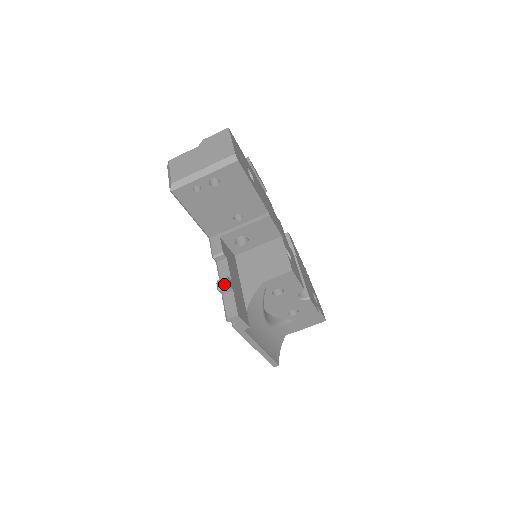
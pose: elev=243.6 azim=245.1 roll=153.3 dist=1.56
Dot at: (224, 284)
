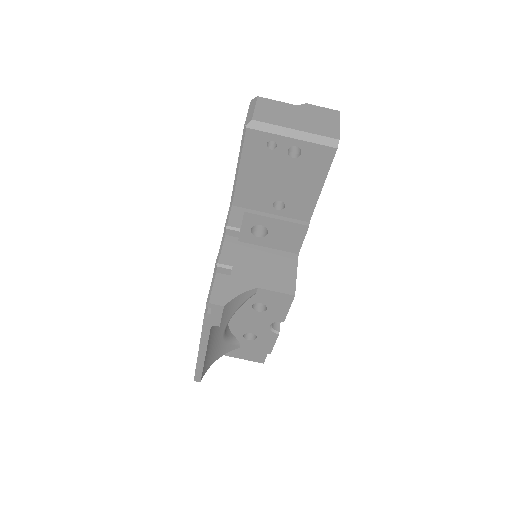
Dot at: (227, 263)
